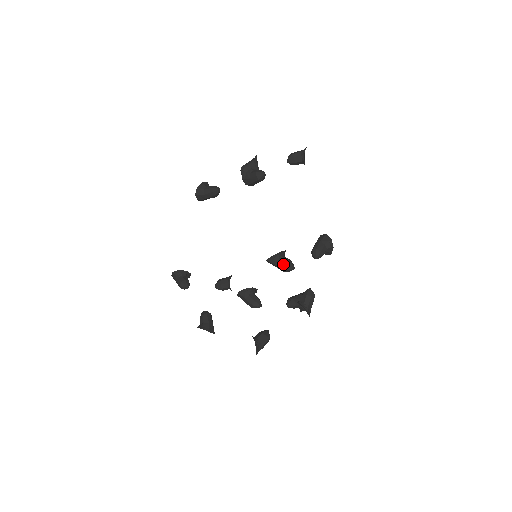
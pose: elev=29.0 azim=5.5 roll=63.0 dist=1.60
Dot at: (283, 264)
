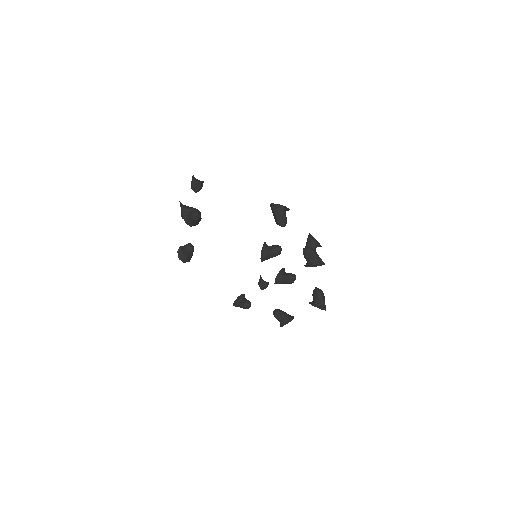
Dot at: (272, 255)
